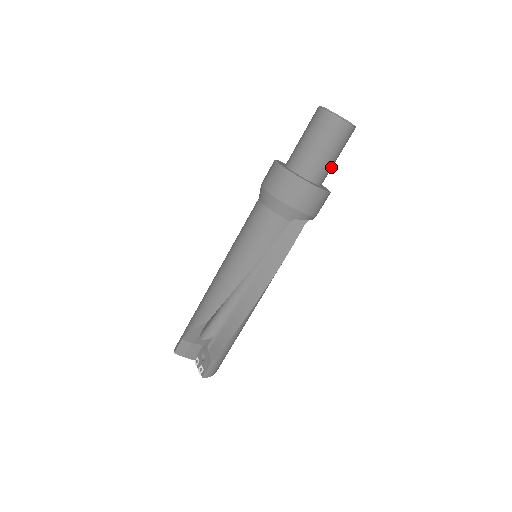
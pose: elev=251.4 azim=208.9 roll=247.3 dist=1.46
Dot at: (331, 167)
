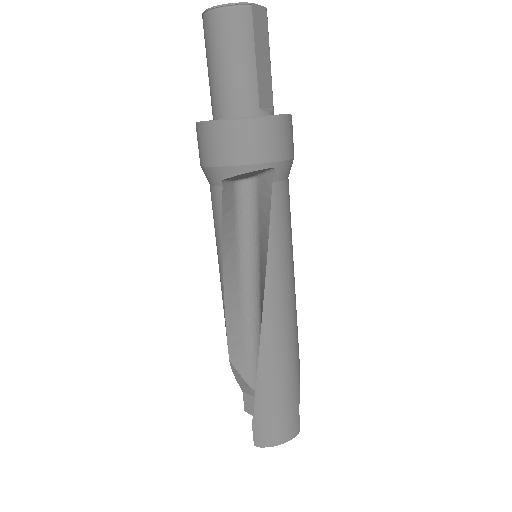
Dot at: (246, 81)
